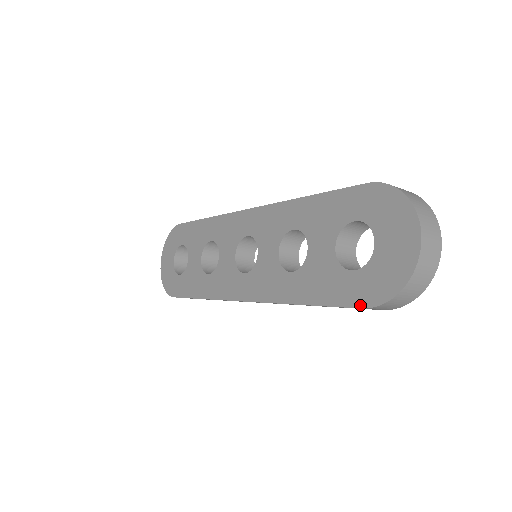
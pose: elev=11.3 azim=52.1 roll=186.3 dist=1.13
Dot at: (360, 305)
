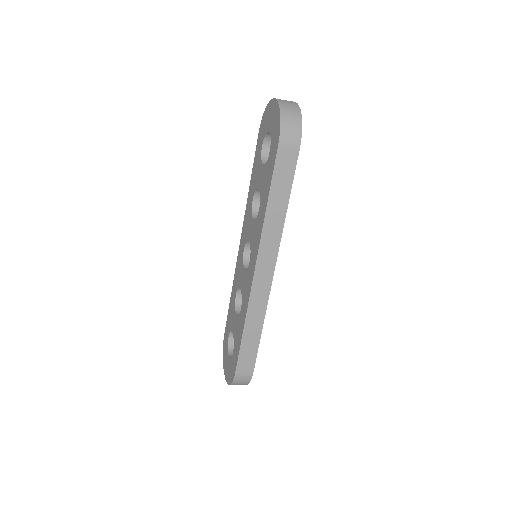
Dot at: (277, 148)
